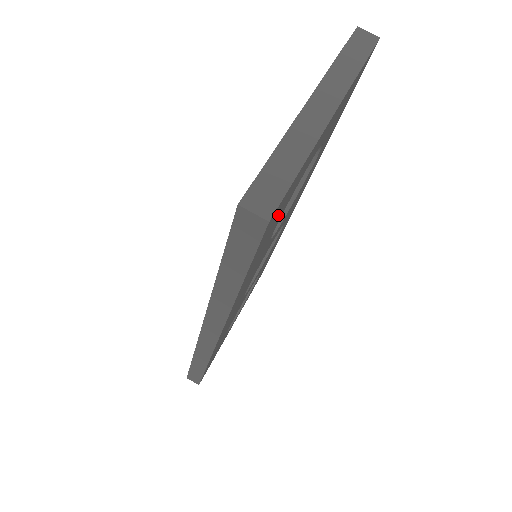
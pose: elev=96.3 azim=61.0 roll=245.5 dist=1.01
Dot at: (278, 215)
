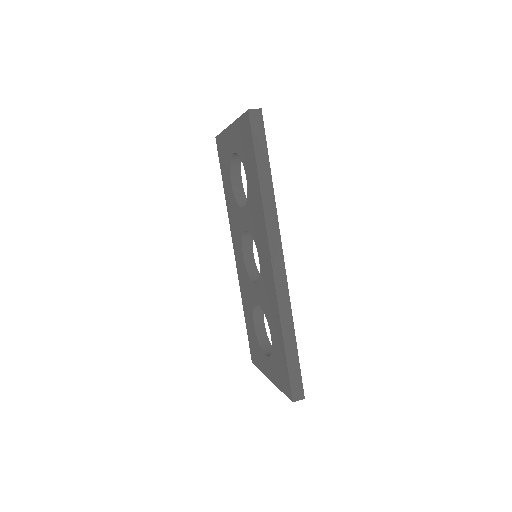
Dot at: occluded
